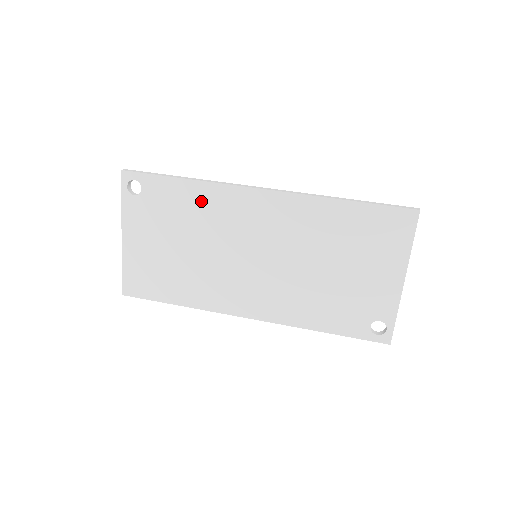
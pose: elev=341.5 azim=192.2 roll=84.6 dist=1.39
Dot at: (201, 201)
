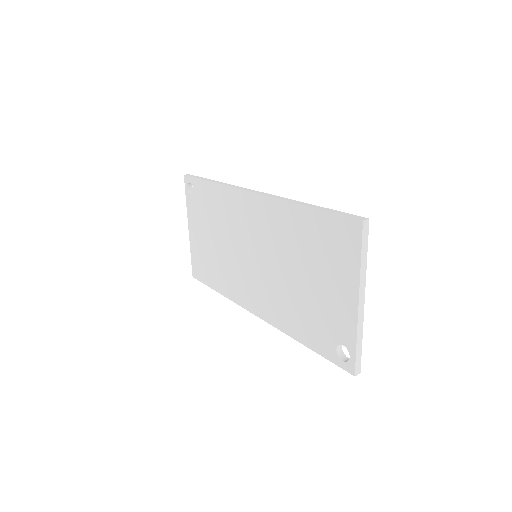
Dot at: (221, 202)
